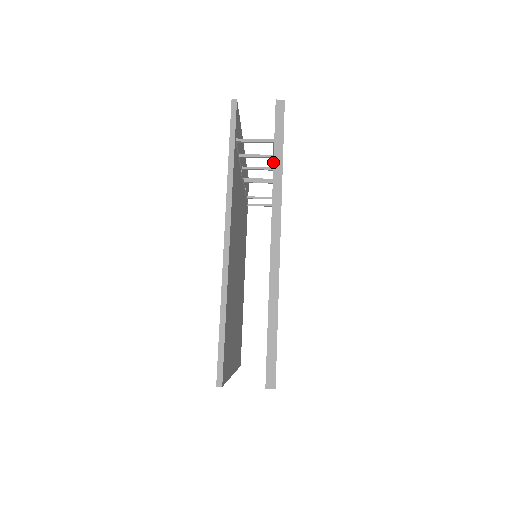
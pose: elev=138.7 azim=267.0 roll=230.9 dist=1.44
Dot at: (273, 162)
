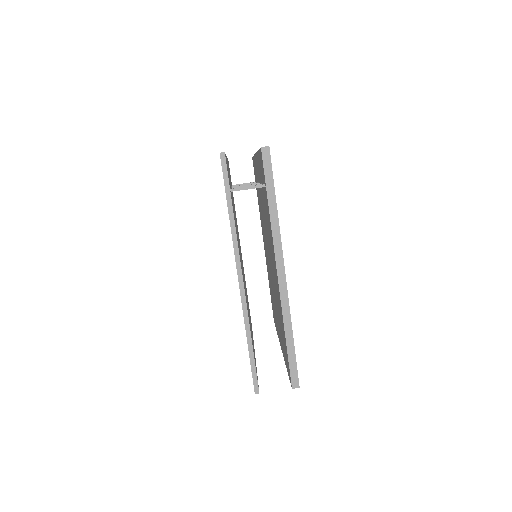
Dot at: (268, 209)
